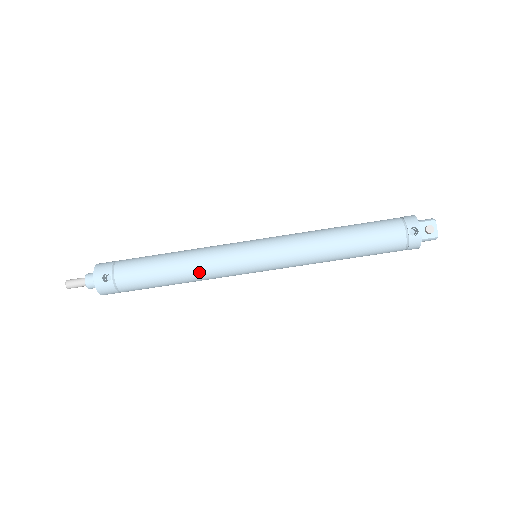
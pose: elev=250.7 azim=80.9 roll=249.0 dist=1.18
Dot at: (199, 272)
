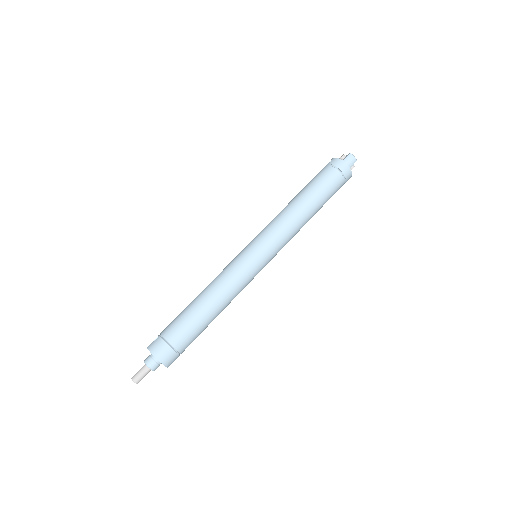
Dot at: (215, 282)
